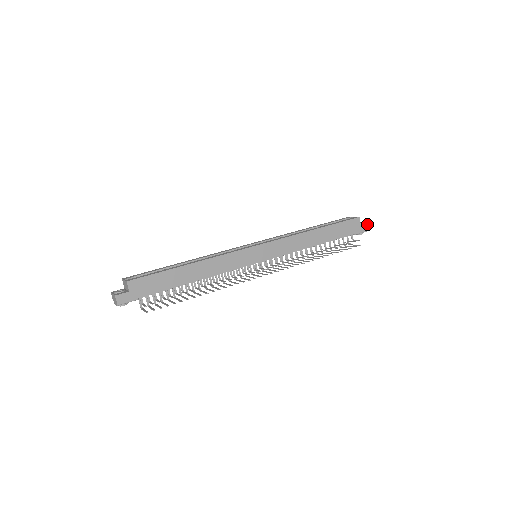
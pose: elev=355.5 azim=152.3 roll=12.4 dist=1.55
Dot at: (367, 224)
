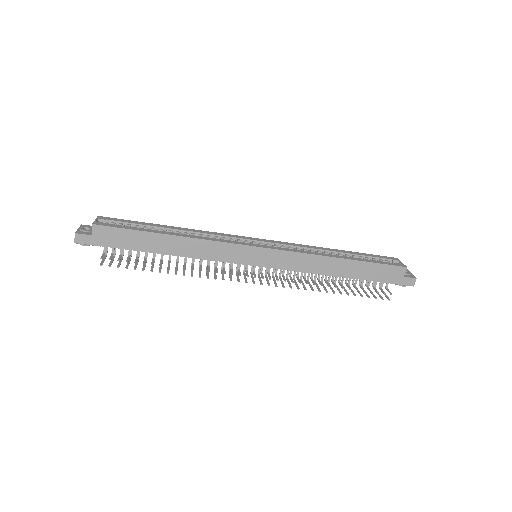
Dot at: (413, 279)
